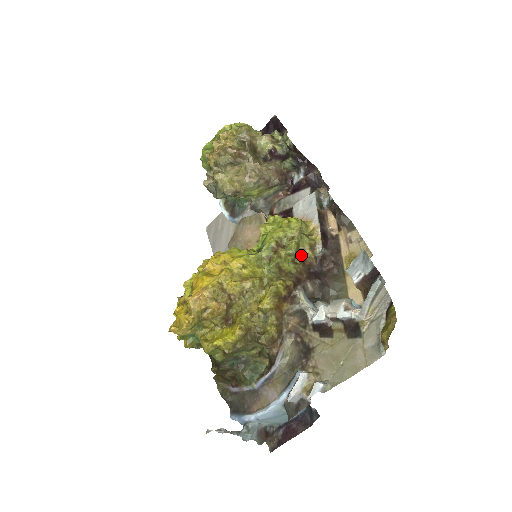
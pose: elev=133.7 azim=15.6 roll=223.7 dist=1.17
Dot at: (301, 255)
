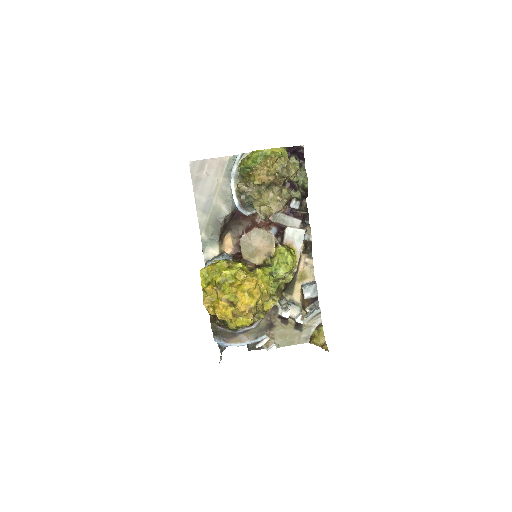
Dot at: occluded
